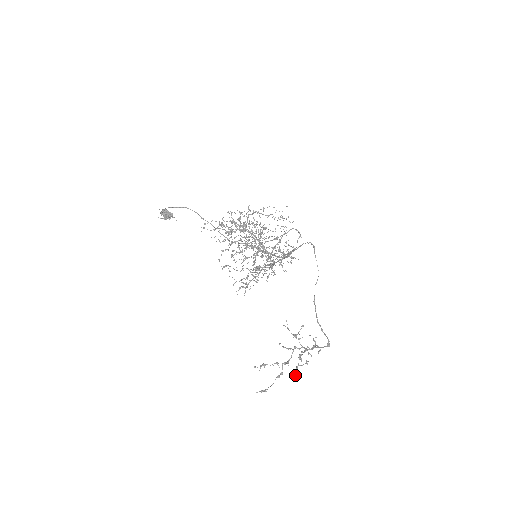
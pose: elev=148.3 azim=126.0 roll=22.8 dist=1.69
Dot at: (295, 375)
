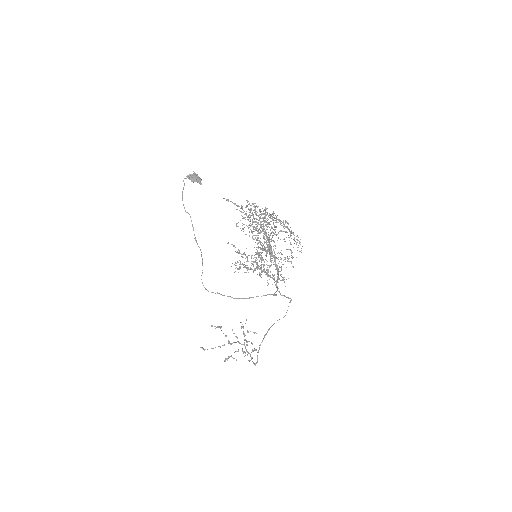
Dot at: (224, 361)
